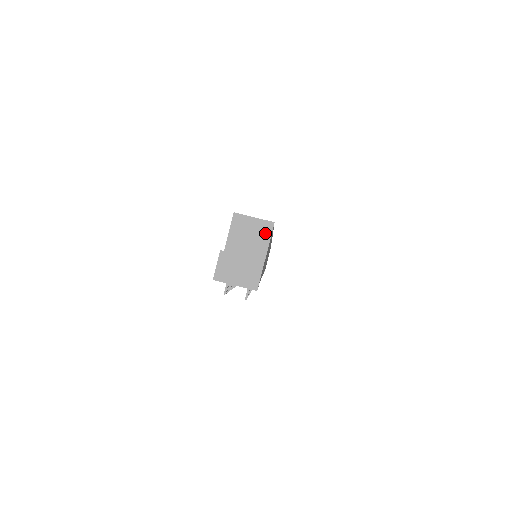
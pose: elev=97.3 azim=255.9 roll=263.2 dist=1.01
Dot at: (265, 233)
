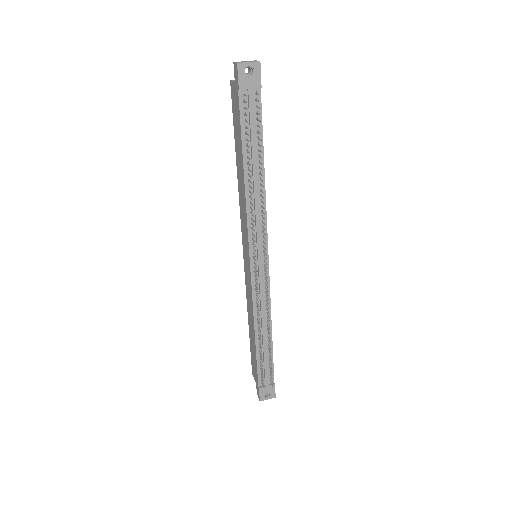
Dot at: occluded
